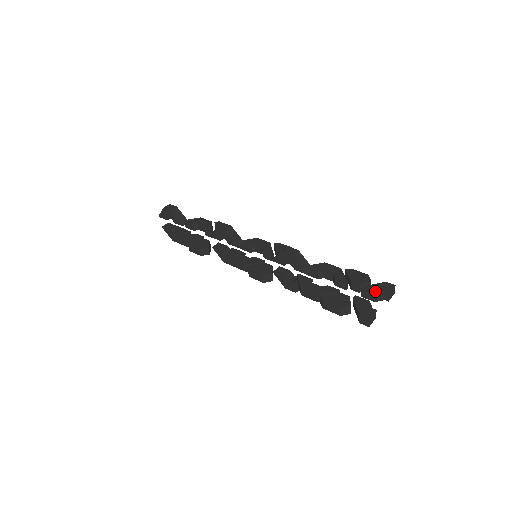
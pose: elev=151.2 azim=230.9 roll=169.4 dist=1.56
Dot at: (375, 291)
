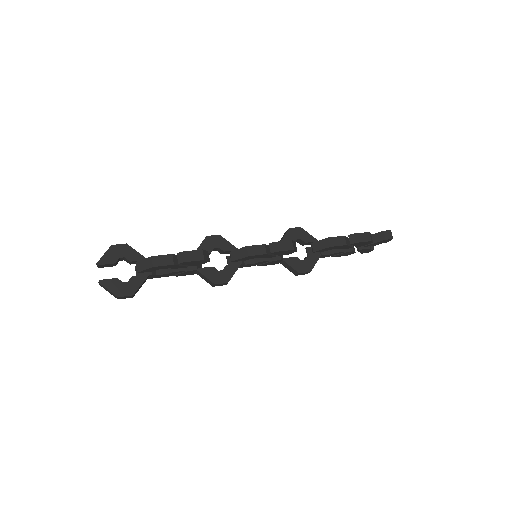
Dot at: occluded
